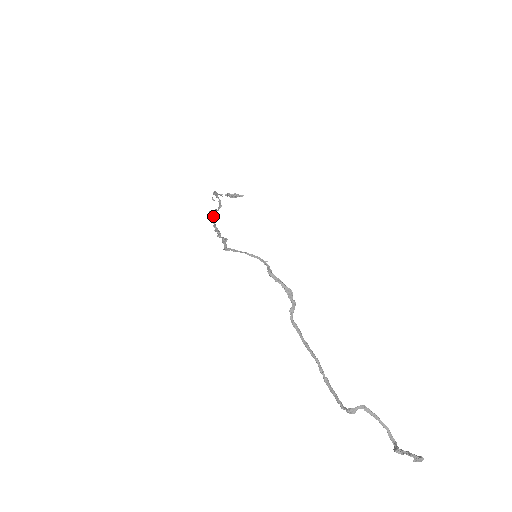
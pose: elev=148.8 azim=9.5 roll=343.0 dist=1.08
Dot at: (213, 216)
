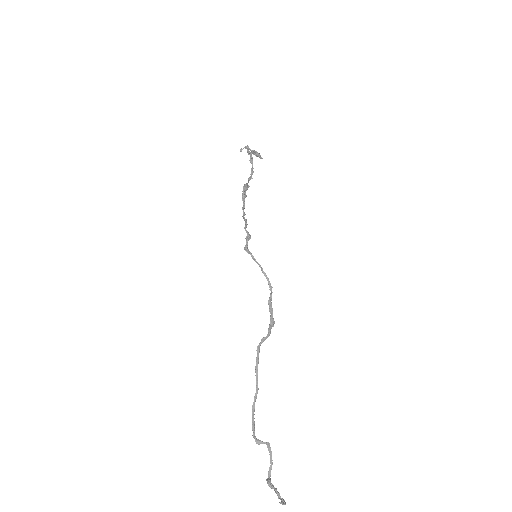
Dot at: (245, 193)
